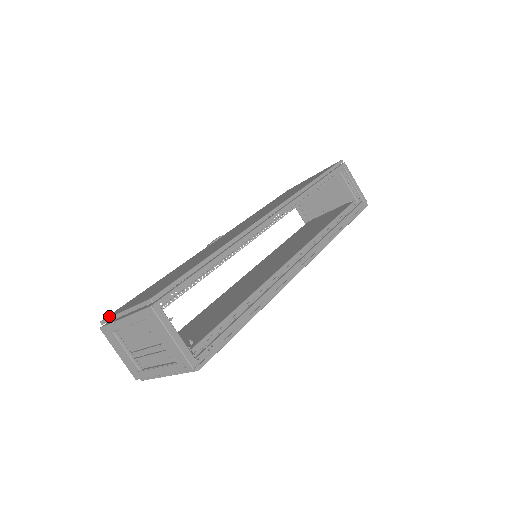
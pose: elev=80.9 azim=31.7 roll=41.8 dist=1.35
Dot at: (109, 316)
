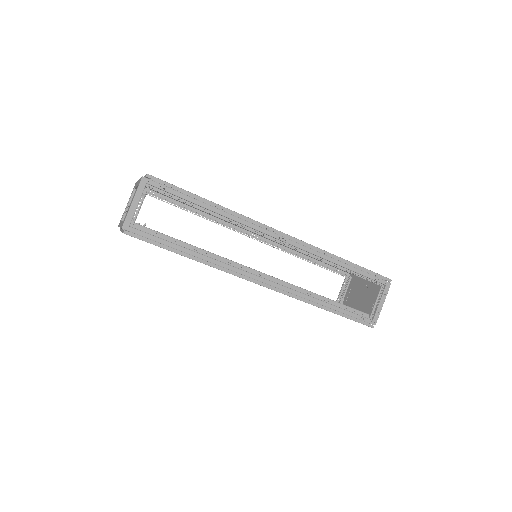
Dot at: occluded
